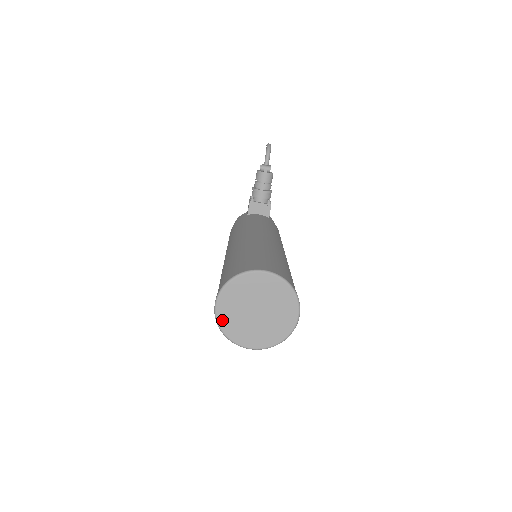
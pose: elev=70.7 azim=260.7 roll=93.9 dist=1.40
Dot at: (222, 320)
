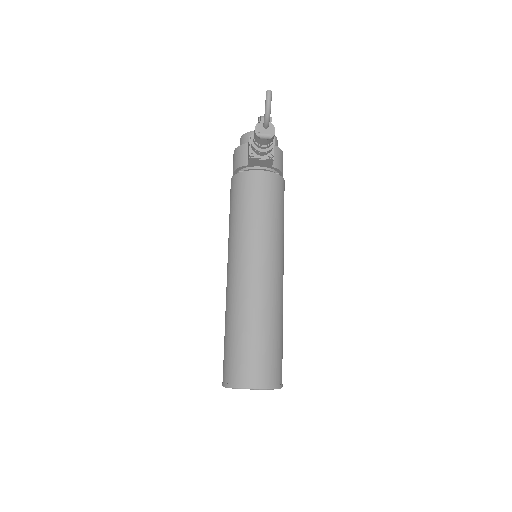
Dot at: occluded
